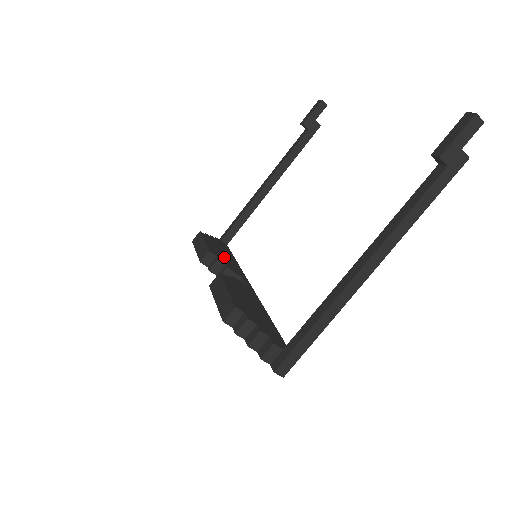
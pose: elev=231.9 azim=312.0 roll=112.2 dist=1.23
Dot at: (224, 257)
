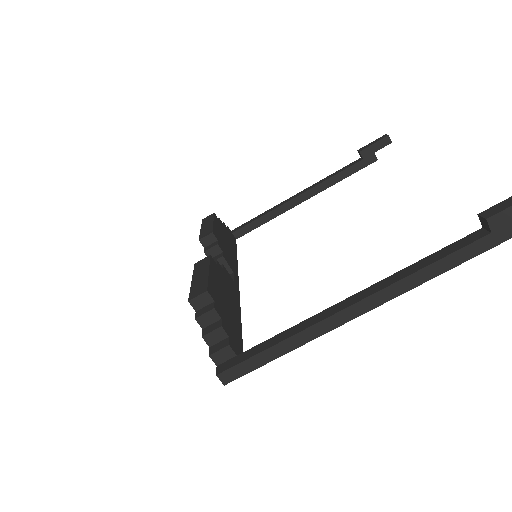
Dot at: (225, 246)
